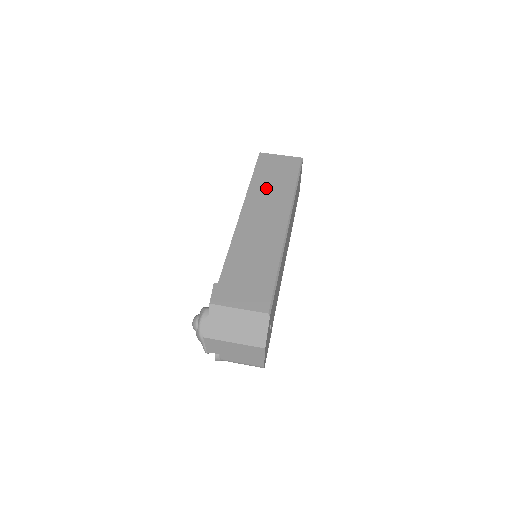
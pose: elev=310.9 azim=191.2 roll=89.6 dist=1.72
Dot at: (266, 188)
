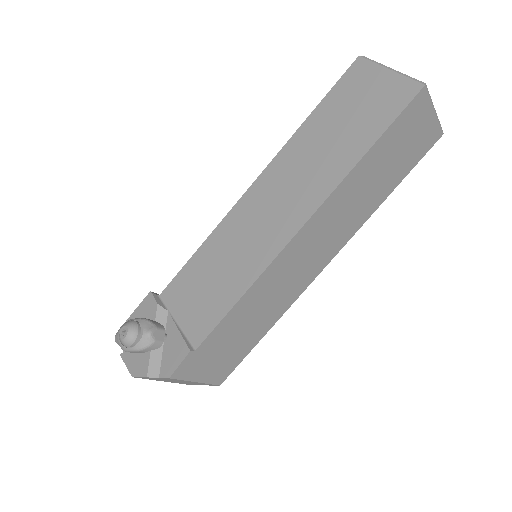
Dot at: (360, 189)
